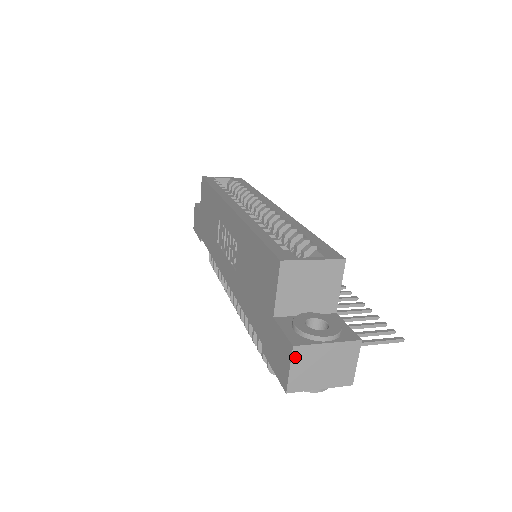
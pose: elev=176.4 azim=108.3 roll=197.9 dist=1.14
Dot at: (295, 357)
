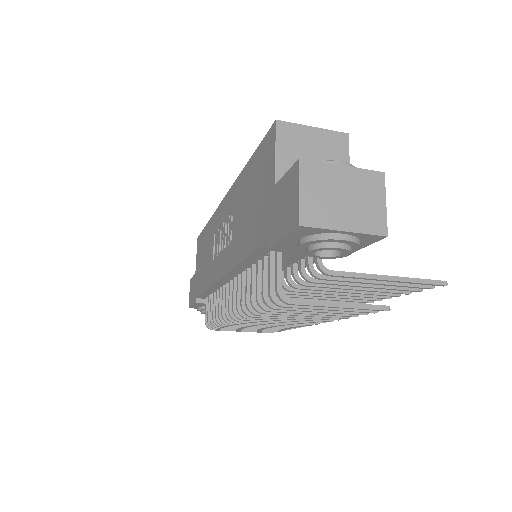
Dot at: (304, 174)
